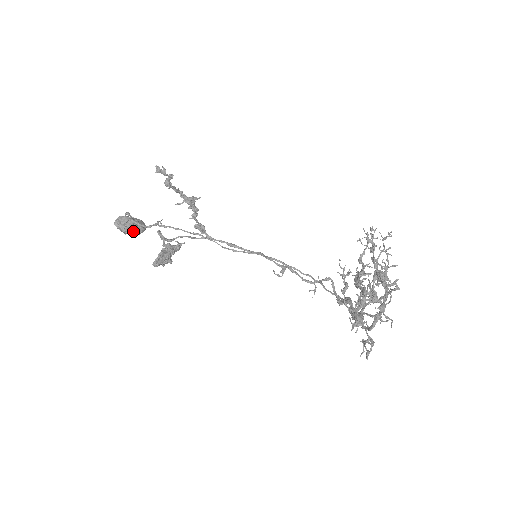
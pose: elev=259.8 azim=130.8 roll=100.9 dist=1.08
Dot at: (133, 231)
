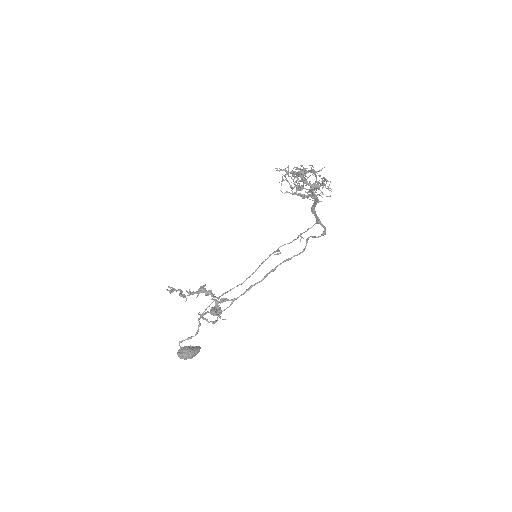
Dot at: (193, 351)
